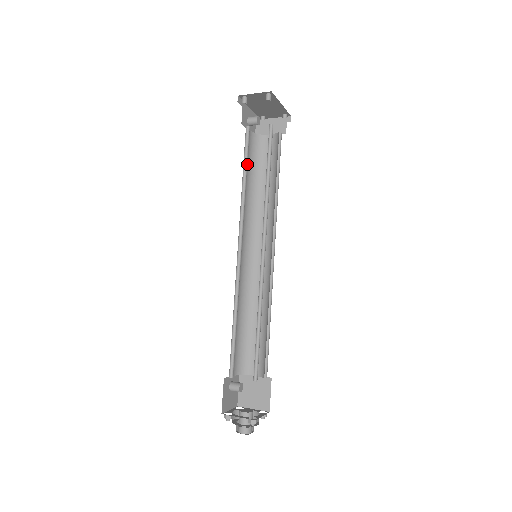
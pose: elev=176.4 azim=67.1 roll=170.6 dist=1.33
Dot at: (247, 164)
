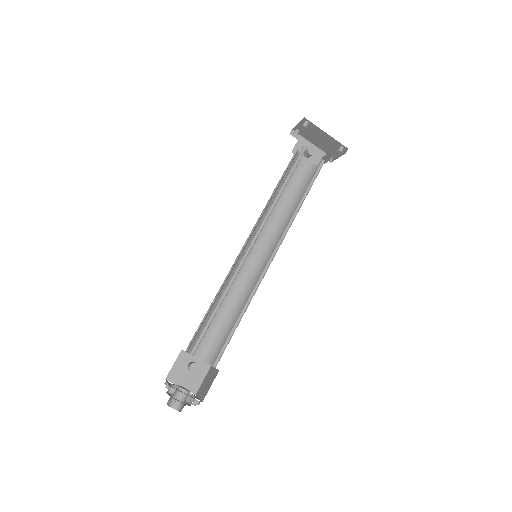
Dot at: (289, 185)
